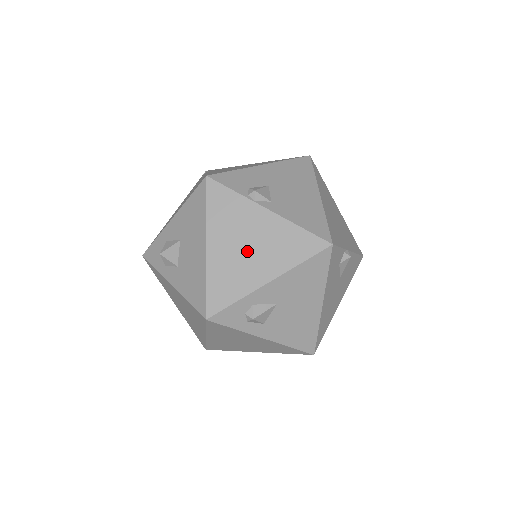
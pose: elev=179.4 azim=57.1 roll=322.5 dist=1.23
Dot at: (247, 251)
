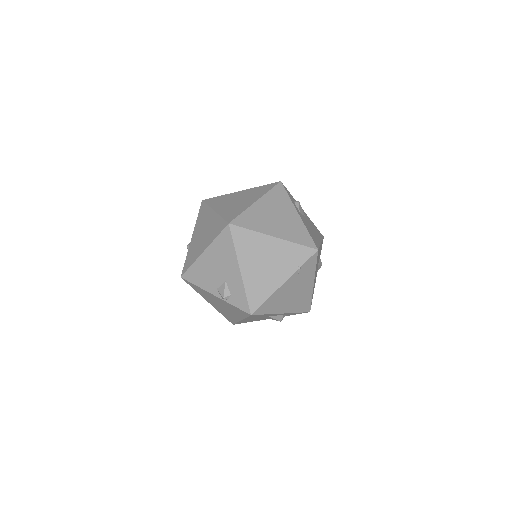
Dot at: occluded
